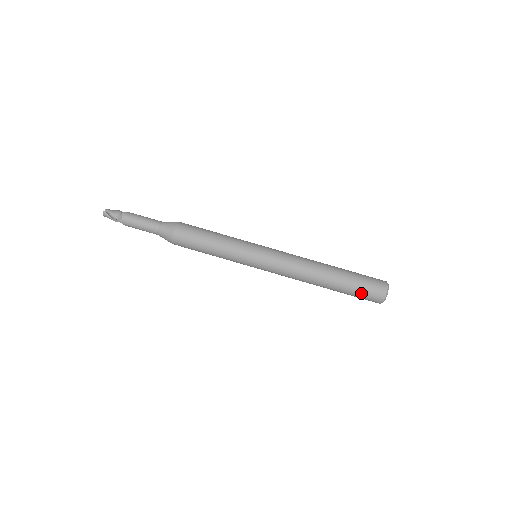
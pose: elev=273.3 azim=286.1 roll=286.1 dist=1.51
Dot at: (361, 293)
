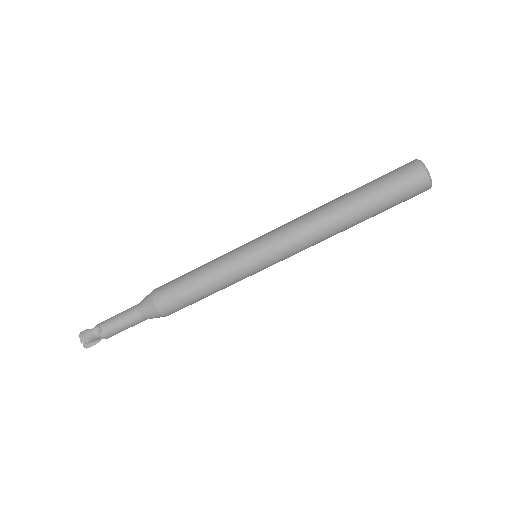
Dot at: occluded
